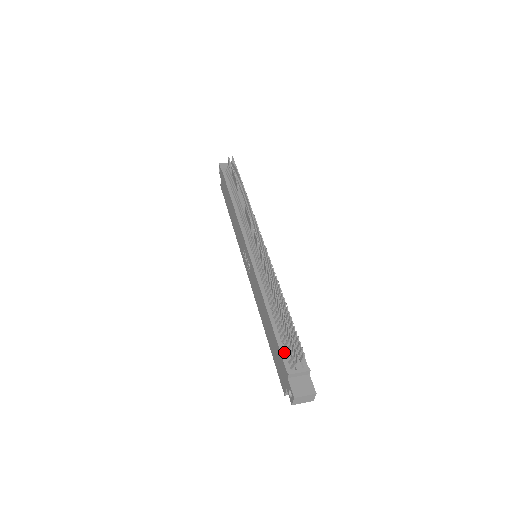
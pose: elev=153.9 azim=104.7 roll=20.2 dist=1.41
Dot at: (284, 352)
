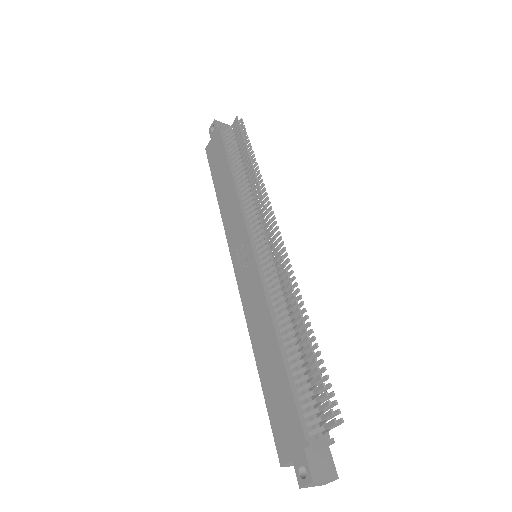
Dot at: (300, 407)
